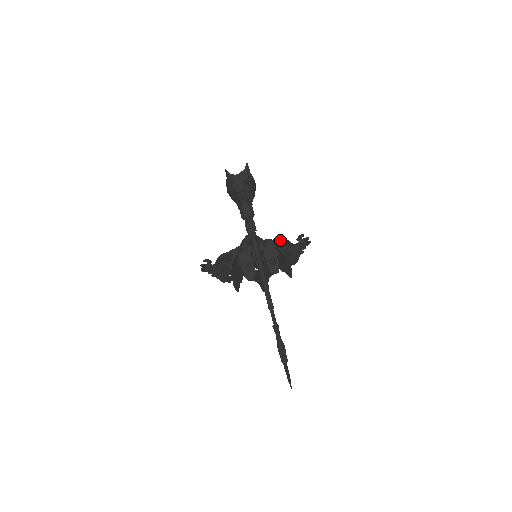
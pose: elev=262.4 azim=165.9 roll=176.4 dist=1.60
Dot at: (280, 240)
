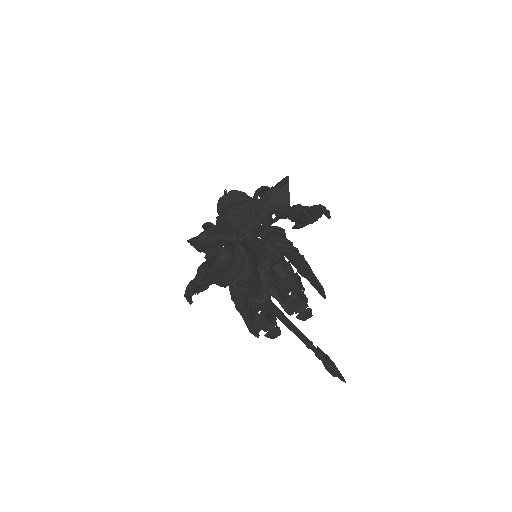
Dot at: (272, 192)
